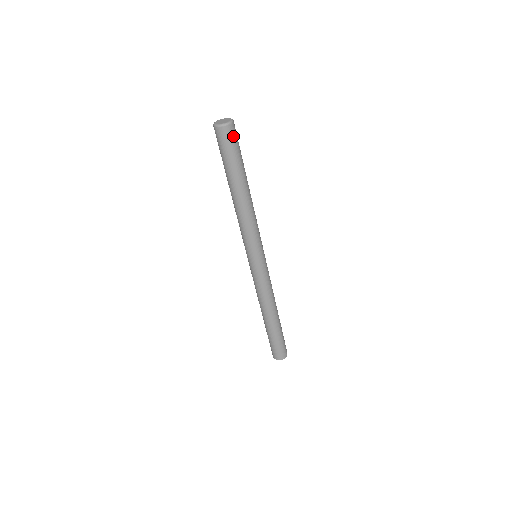
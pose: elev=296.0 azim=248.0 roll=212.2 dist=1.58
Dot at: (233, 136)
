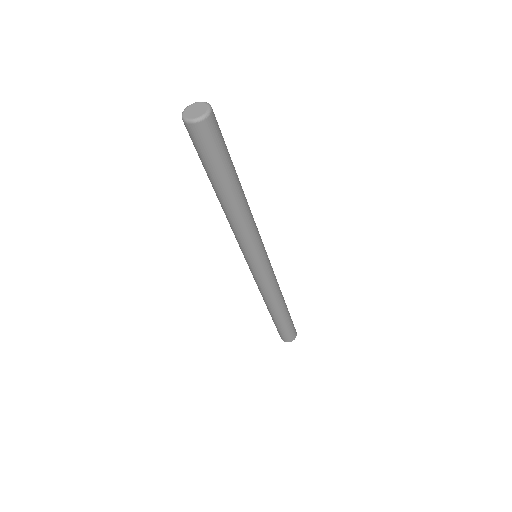
Dot at: (216, 130)
